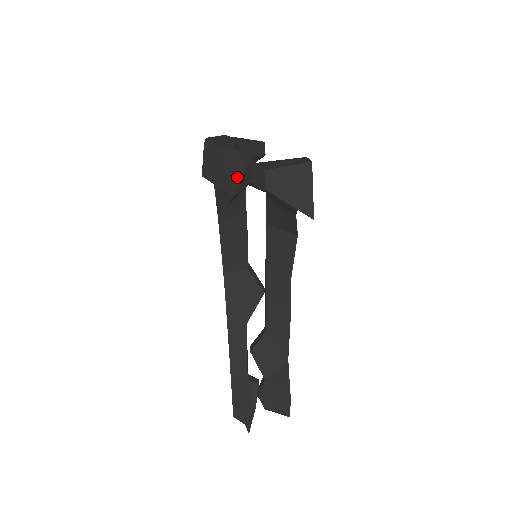
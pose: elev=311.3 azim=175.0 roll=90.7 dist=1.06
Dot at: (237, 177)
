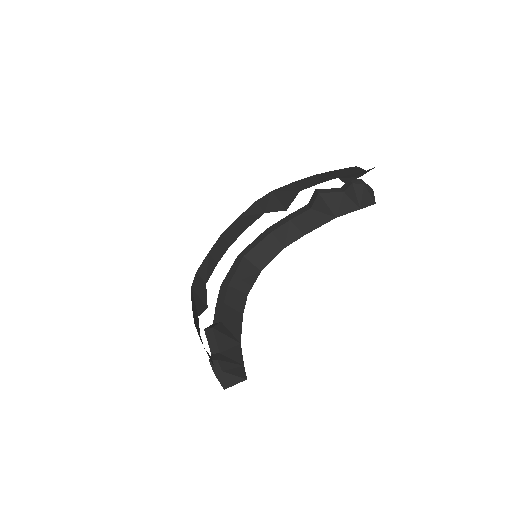
Dot at: occluded
